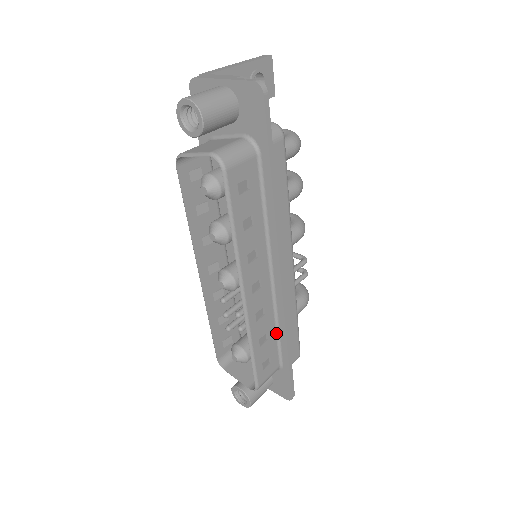
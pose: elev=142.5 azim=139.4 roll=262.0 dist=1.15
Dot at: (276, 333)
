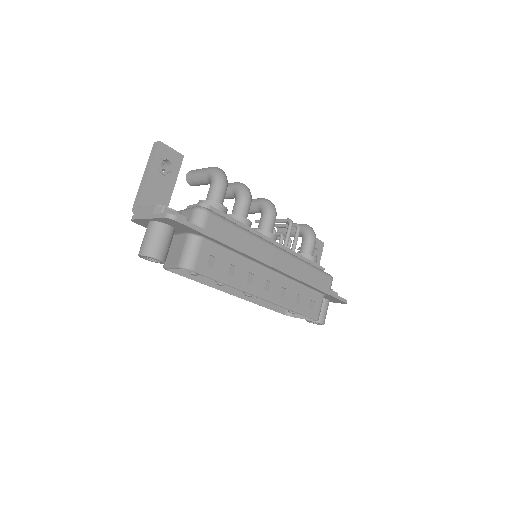
Dot at: (304, 287)
